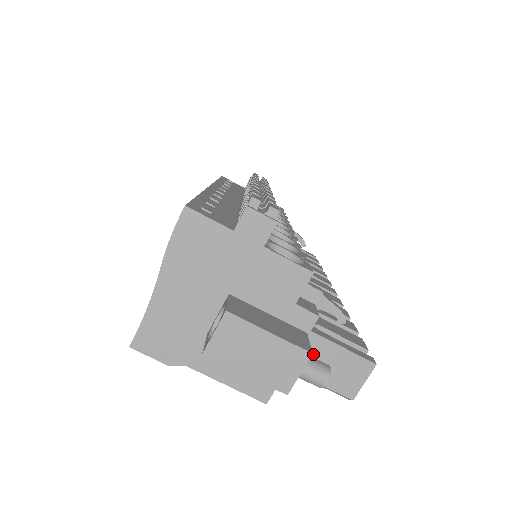
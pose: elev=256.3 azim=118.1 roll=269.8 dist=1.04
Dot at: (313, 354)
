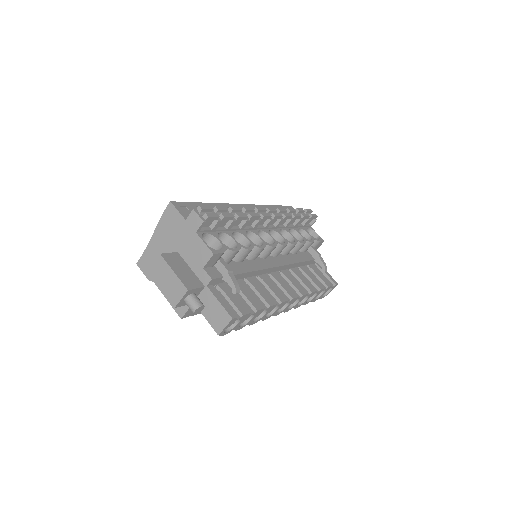
Dot at: (205, 300)
